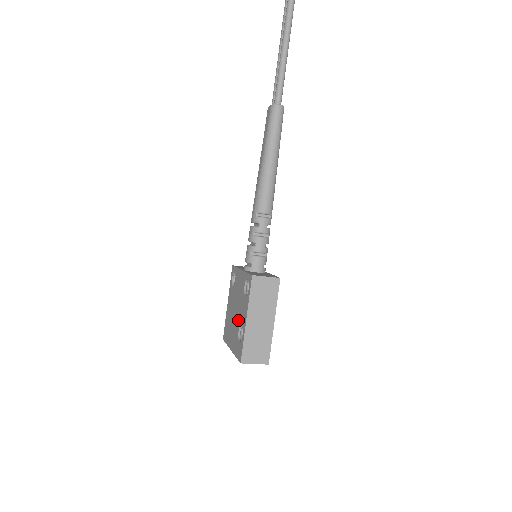
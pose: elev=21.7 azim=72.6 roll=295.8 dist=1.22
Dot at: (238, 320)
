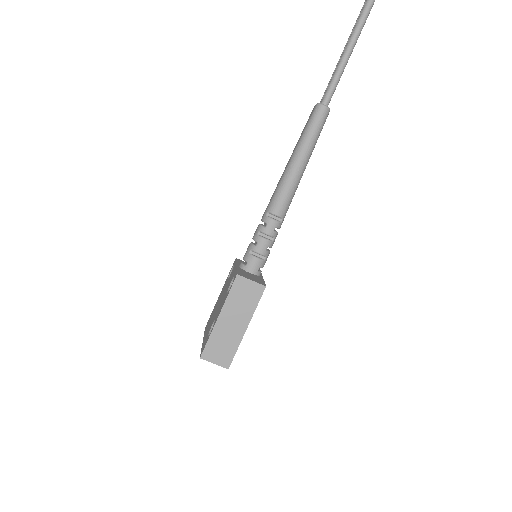
Dot at: (216, 314)
